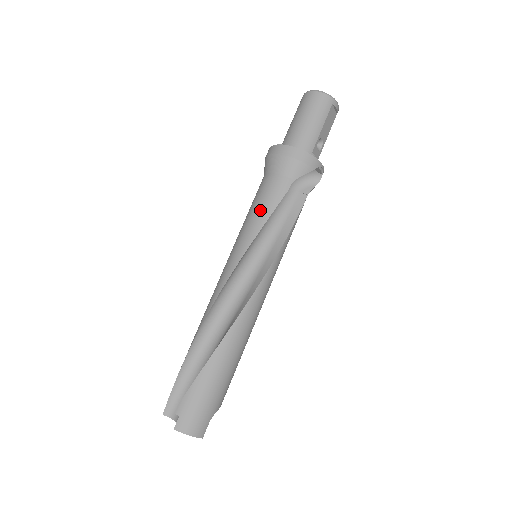
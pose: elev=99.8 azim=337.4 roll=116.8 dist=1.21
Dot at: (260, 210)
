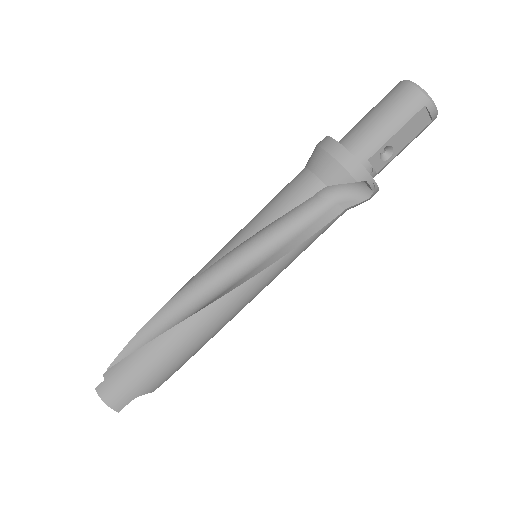
Dot at: (273, 206)
